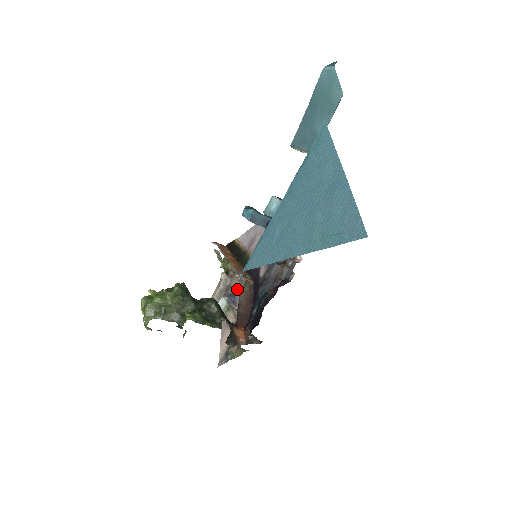
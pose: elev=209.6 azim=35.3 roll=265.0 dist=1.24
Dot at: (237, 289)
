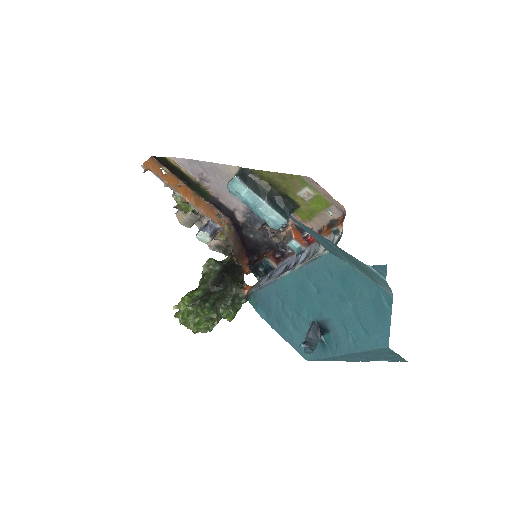
Dot at: (272, 314)
